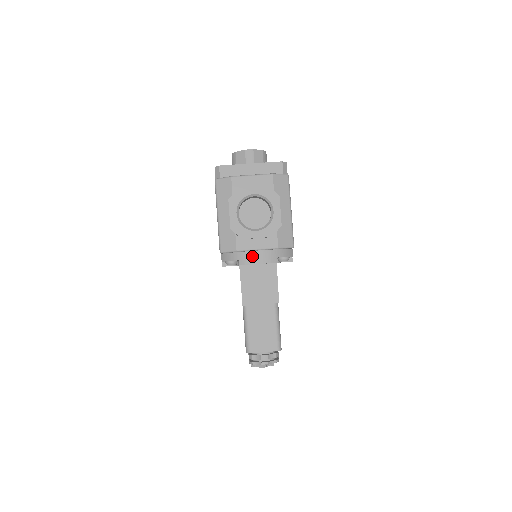
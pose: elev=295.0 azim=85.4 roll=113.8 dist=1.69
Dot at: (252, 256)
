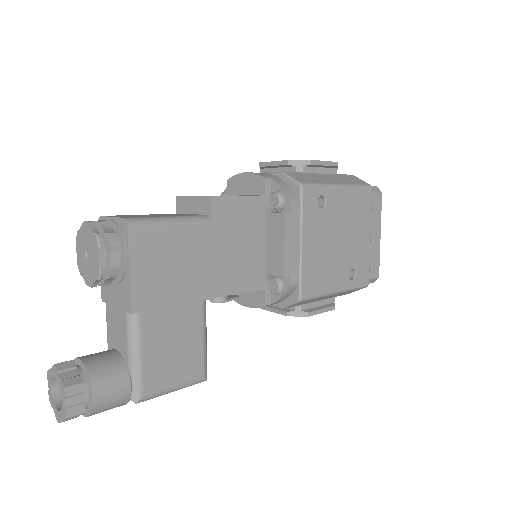
Dot at: occluded
